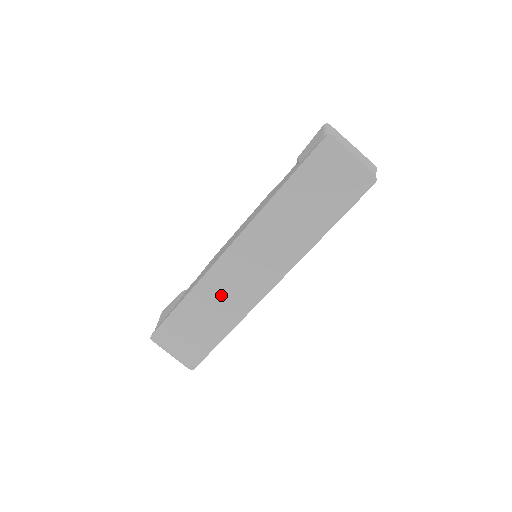
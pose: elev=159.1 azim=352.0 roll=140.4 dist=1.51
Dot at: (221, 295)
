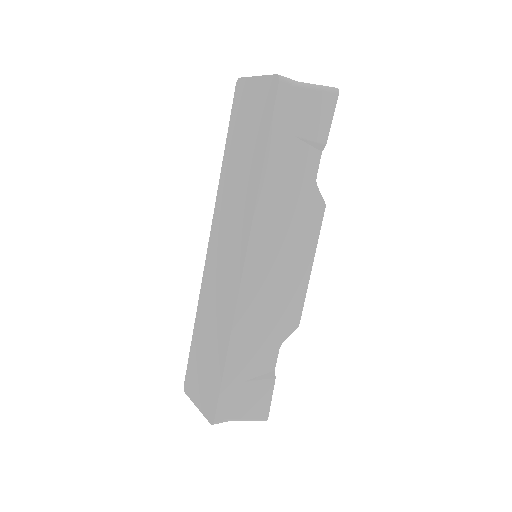
Dot at: (214, 304)
